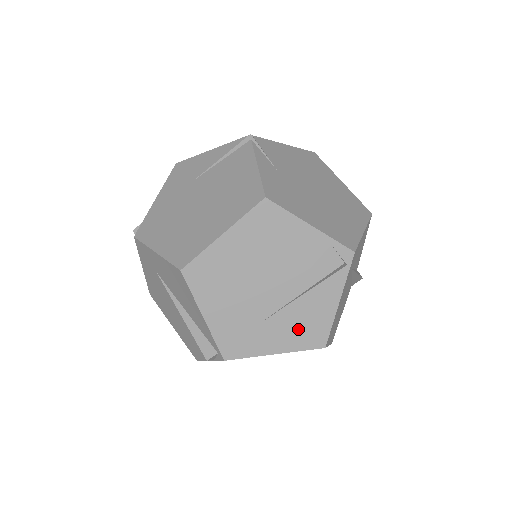
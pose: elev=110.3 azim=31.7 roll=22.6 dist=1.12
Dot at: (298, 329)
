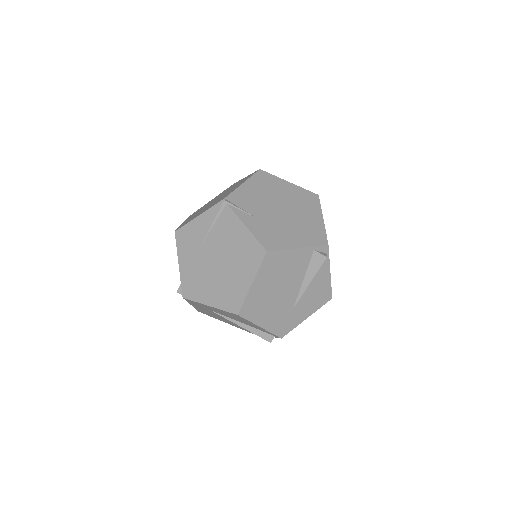
Dot at: (314, 300)
